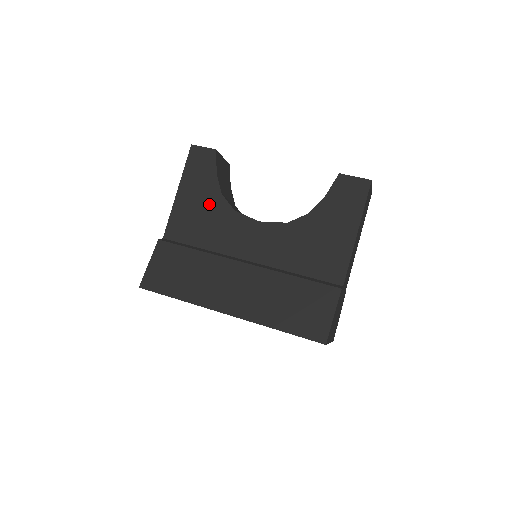
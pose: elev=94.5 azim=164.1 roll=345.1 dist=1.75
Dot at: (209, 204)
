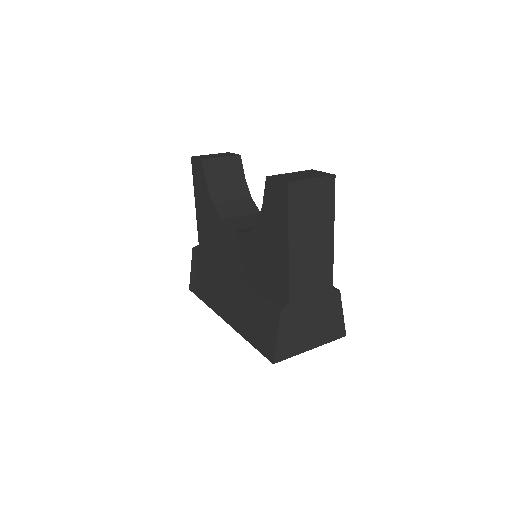
Dot at: (209, 214)
